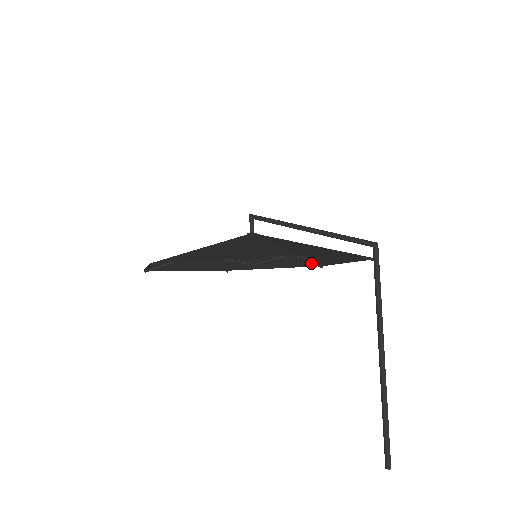
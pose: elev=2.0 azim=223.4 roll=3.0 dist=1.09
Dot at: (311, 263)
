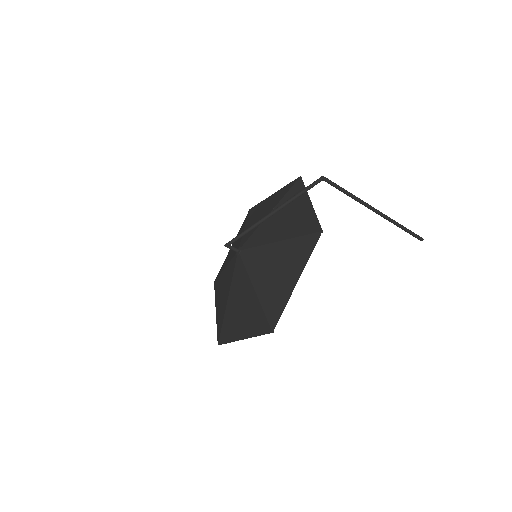
Dot at: (246, 217)
